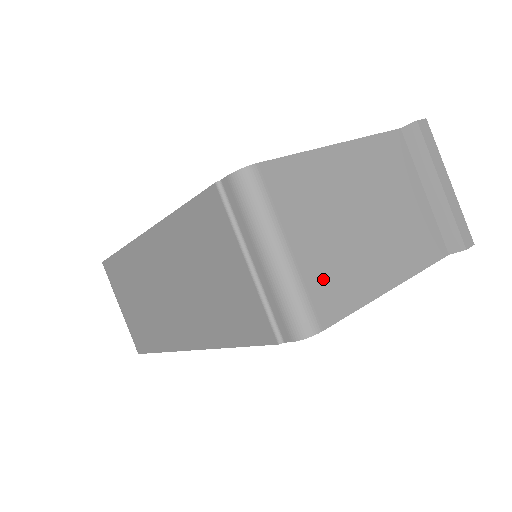
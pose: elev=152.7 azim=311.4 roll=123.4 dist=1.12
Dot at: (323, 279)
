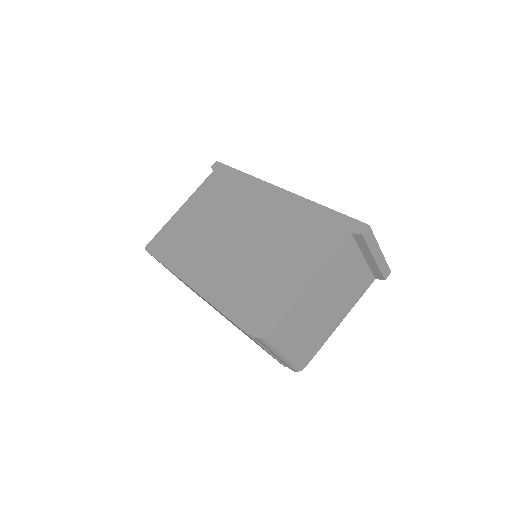
Dot at: (305, 350)
